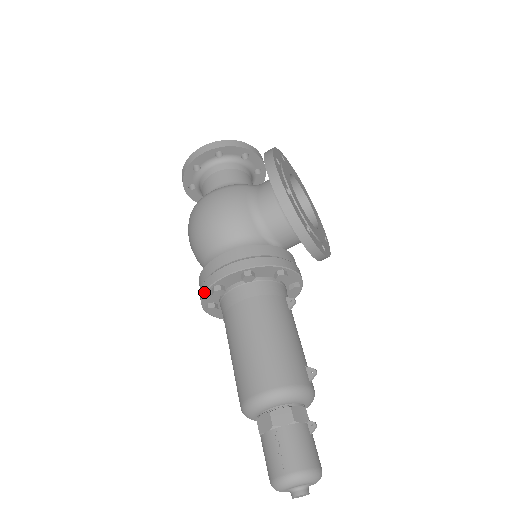
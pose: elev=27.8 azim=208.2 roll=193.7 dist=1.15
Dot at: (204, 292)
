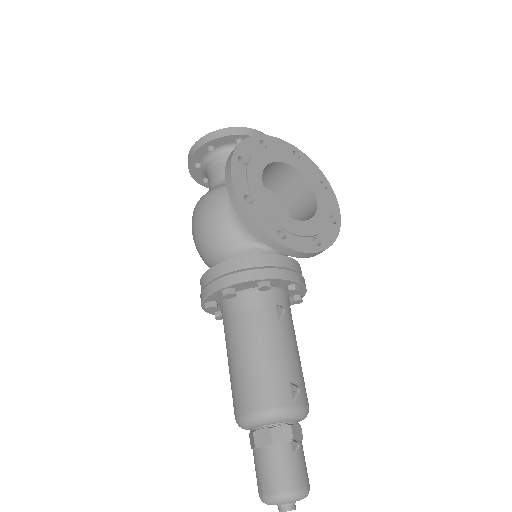
Dot at: (202, 307)
